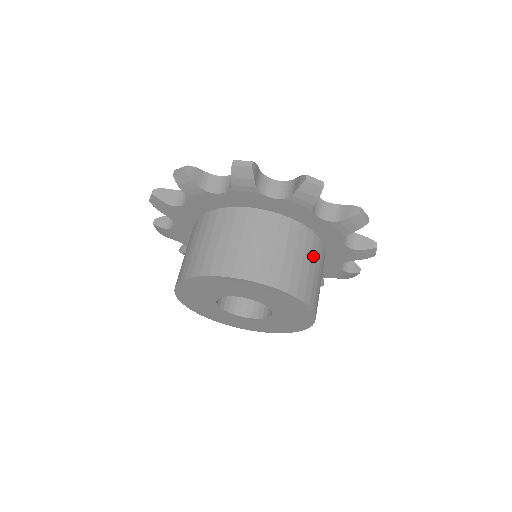
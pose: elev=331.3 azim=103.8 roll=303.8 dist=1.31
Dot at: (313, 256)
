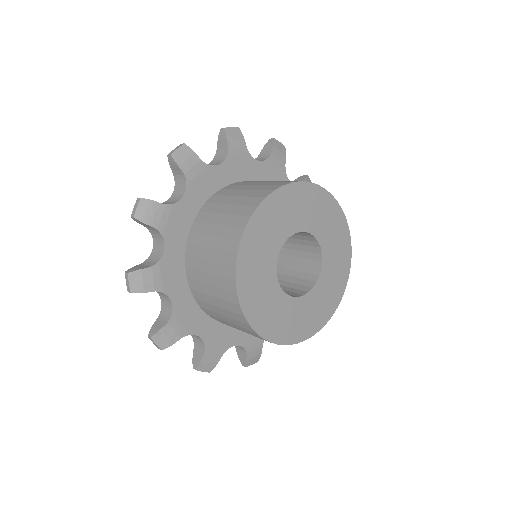
Dot at: occluded
